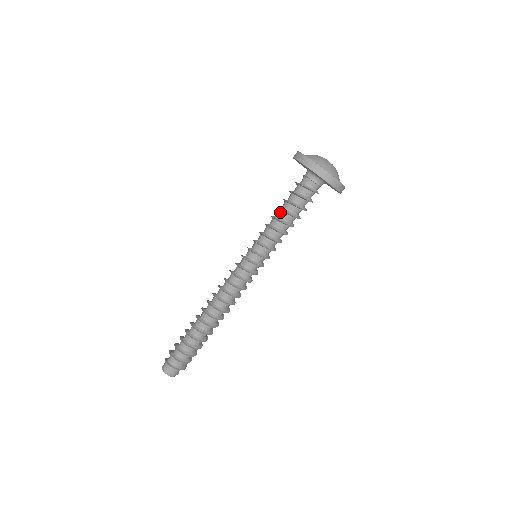
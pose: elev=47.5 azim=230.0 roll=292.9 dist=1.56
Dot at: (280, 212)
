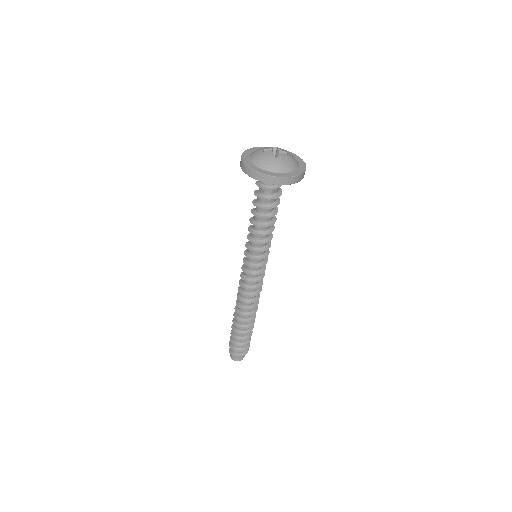
Dot at: occluded
